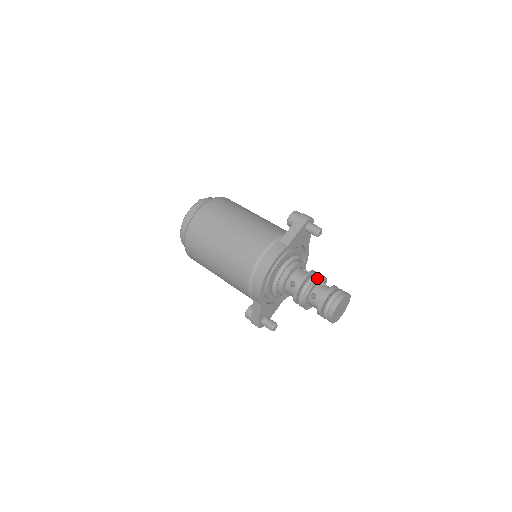
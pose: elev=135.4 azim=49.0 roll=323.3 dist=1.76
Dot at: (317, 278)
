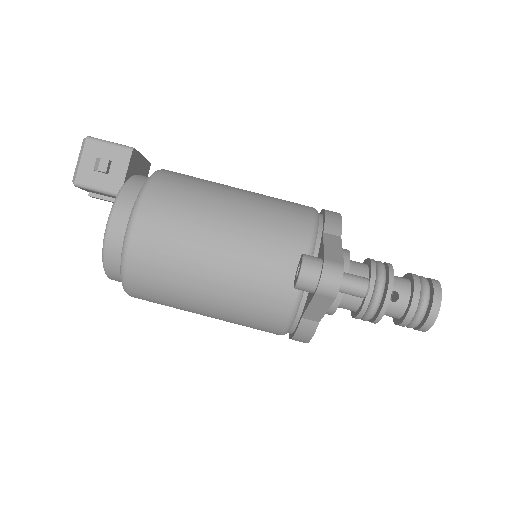
Dot at: (382, 311)
